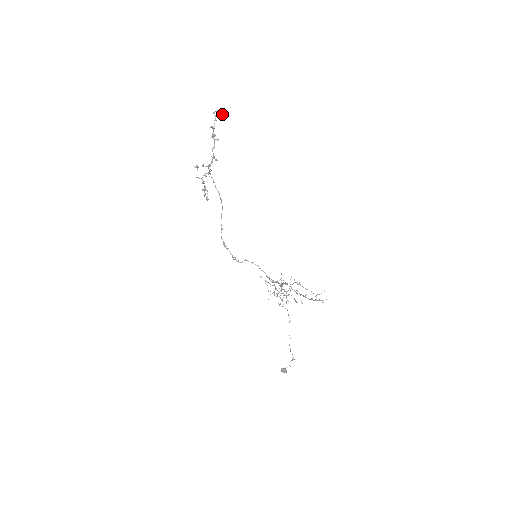
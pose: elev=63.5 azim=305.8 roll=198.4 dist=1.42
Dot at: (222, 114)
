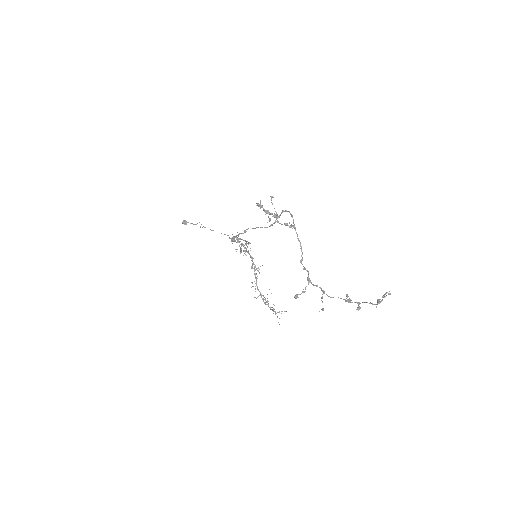
Dot at: (384, 296)
